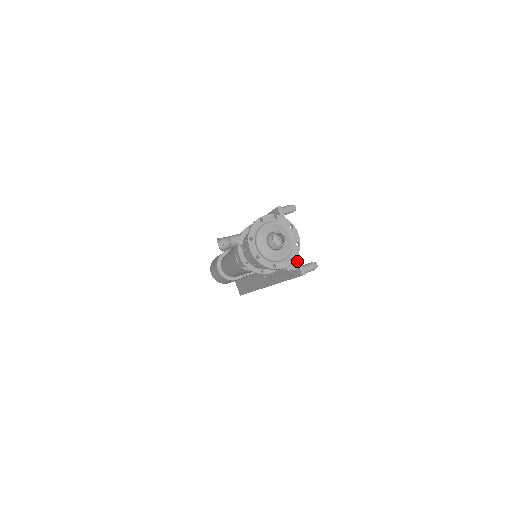
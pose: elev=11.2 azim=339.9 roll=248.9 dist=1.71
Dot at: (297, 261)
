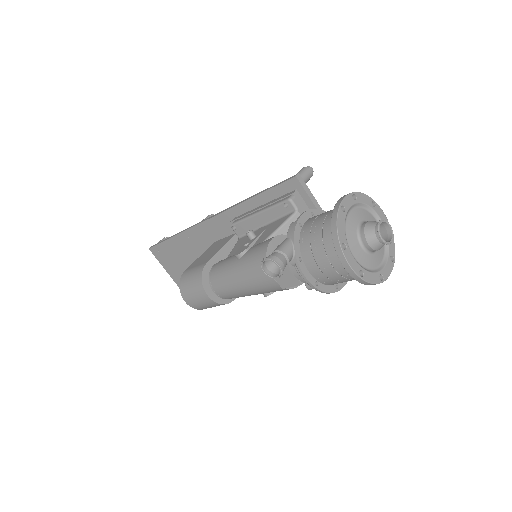
Dot at: occluded
